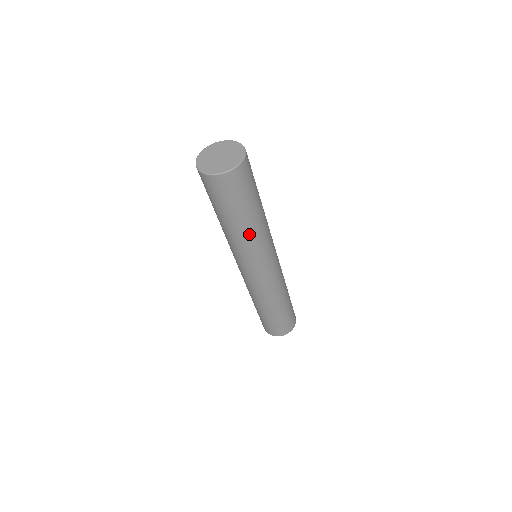
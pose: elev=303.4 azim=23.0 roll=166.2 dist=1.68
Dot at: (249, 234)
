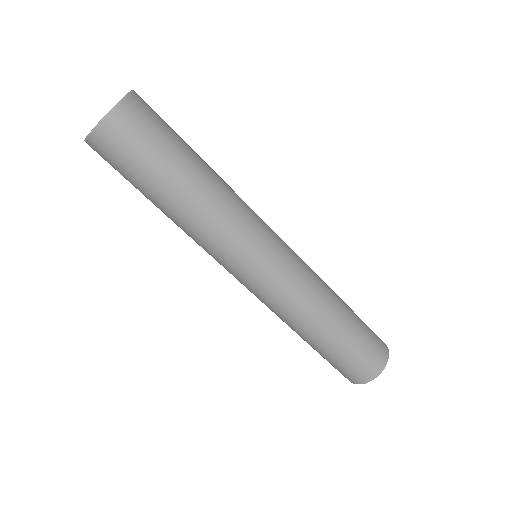
Dot at: (221, 183)
